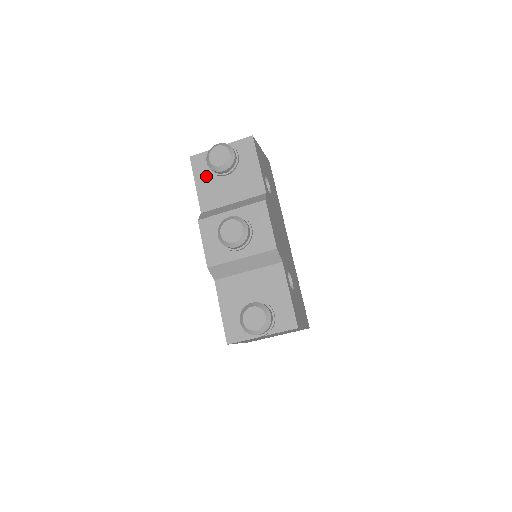
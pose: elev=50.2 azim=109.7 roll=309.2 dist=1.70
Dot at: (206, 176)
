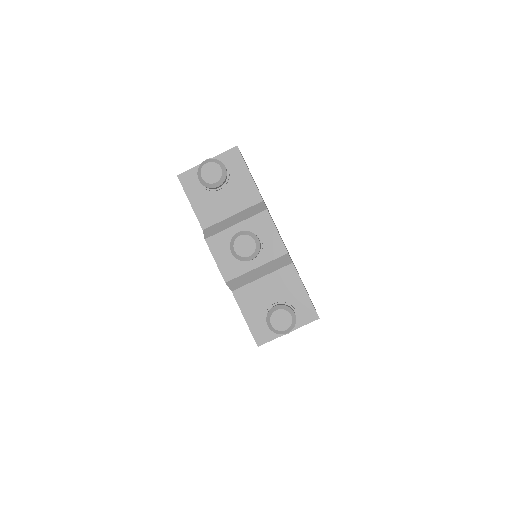
Dot at: (199, 193)
